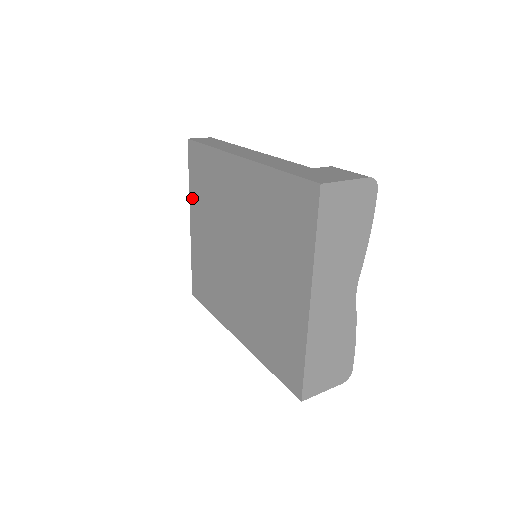
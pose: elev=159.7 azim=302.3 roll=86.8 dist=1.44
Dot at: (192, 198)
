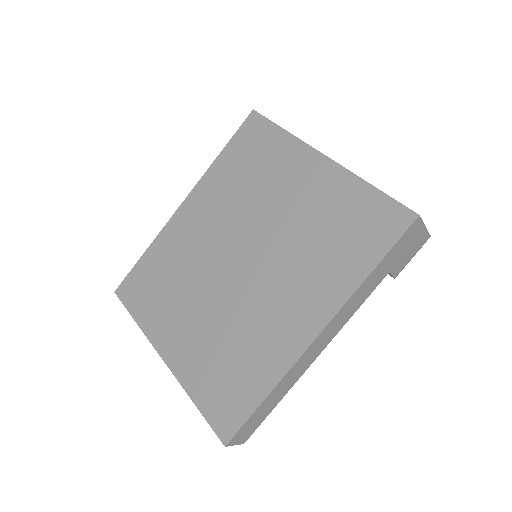
Dot at: (150, 328)
